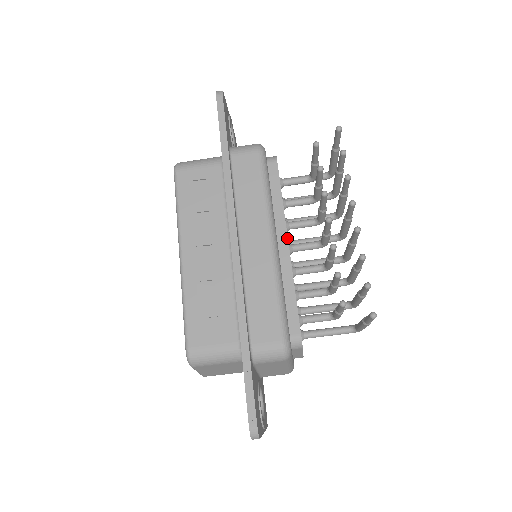
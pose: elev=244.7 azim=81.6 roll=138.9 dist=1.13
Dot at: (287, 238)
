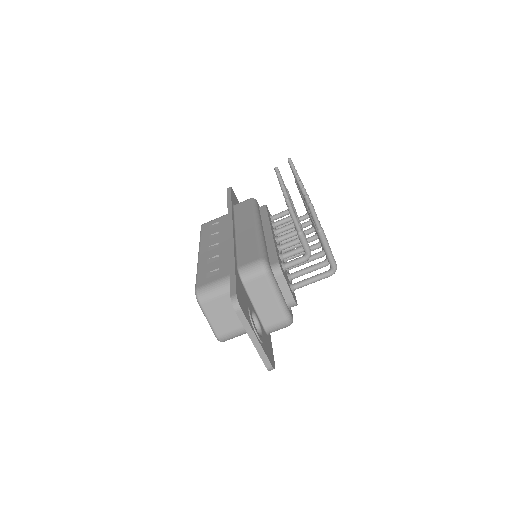
Dot at: (270, 228)
